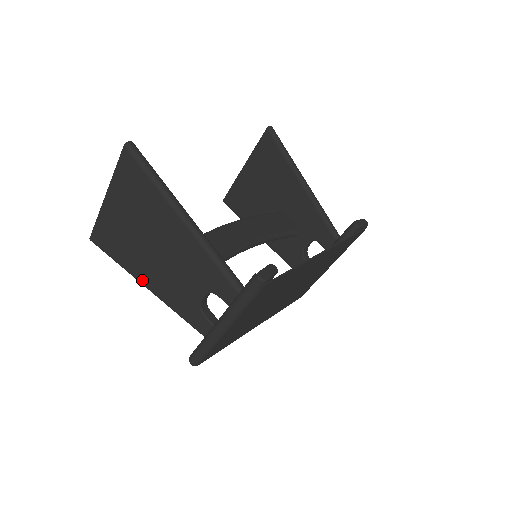
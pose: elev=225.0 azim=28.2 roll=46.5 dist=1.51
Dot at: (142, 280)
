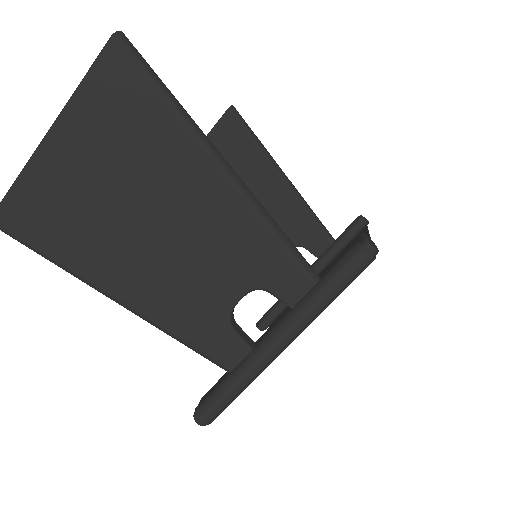
Dot at: (106, 285)
